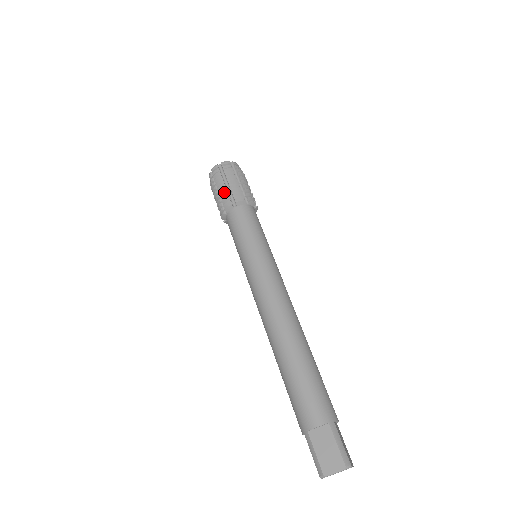
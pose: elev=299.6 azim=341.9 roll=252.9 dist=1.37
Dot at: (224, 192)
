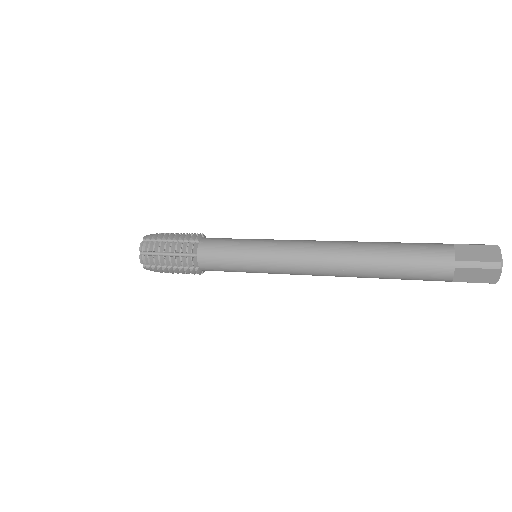
Dot at: (176, 243)
